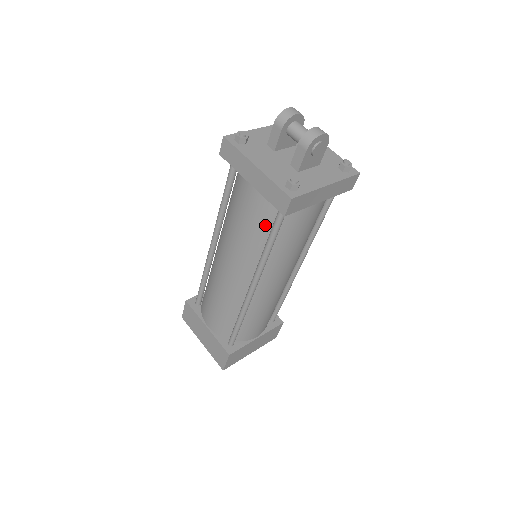
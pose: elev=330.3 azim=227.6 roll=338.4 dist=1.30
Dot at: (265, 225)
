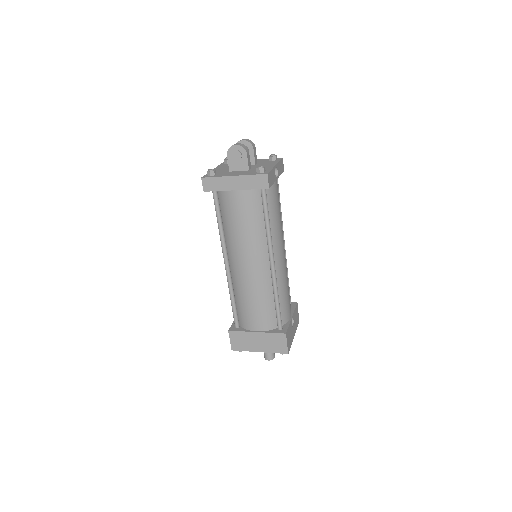
Dot at: occluded
